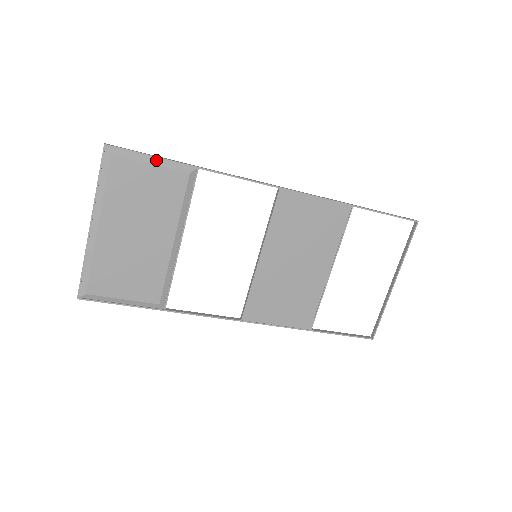
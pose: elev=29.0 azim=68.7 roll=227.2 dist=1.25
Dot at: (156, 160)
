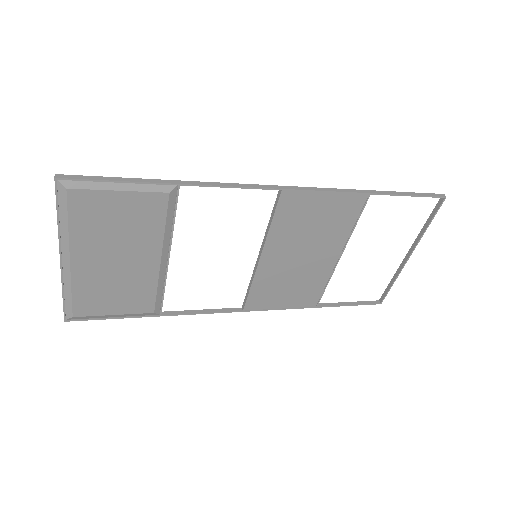
Dot at: (125, 185)
